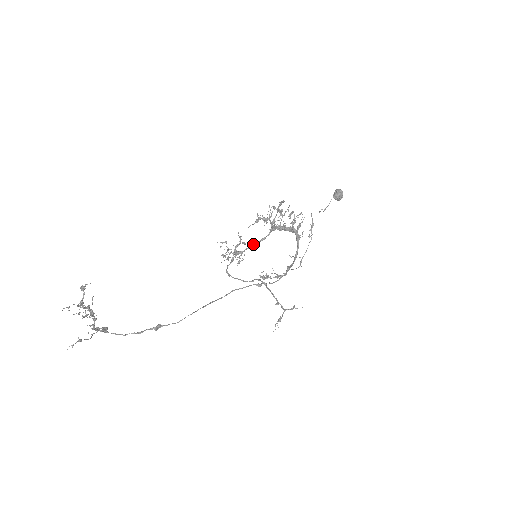
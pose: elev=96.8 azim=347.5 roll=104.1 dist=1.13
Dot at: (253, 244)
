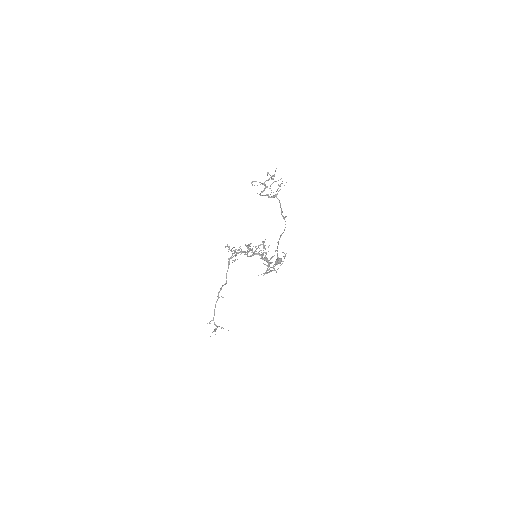
Dot at: occluded
